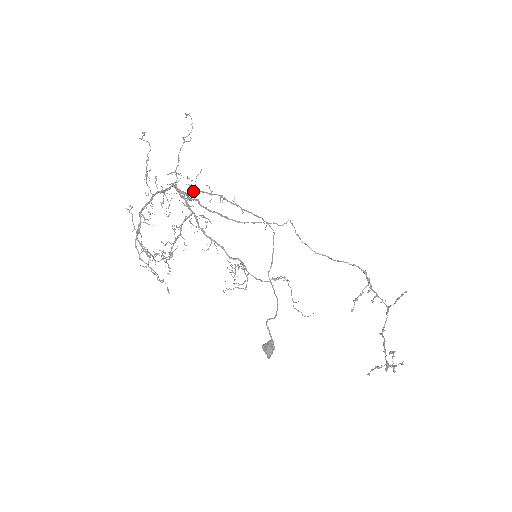
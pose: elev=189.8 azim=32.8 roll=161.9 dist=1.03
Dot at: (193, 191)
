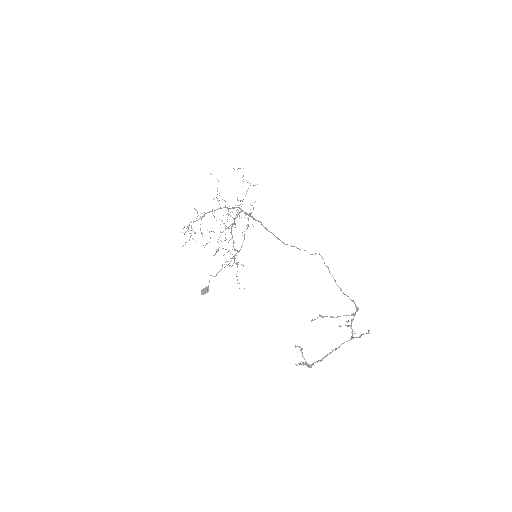
Dot at: occluded
